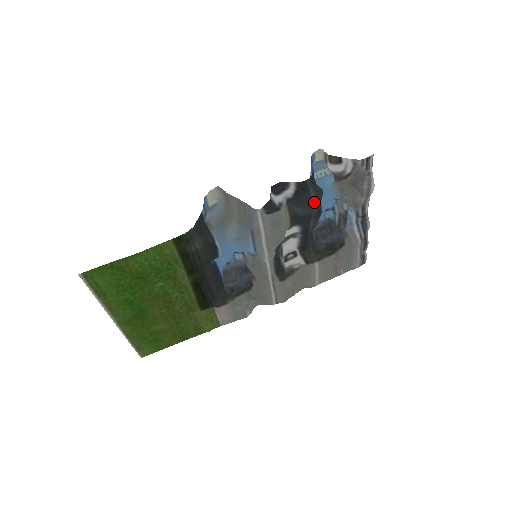
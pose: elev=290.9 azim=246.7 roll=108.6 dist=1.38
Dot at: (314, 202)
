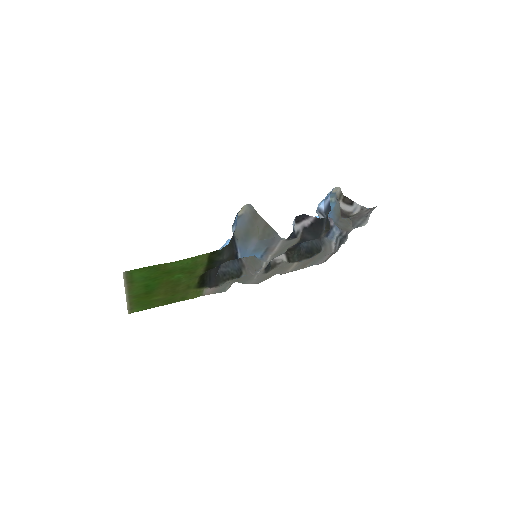
Dot at: (322, 233)
